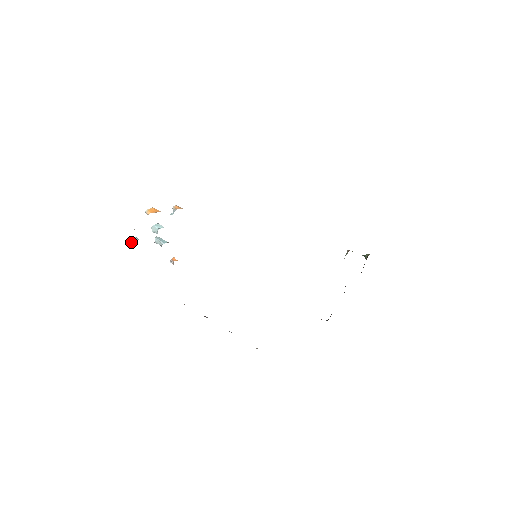
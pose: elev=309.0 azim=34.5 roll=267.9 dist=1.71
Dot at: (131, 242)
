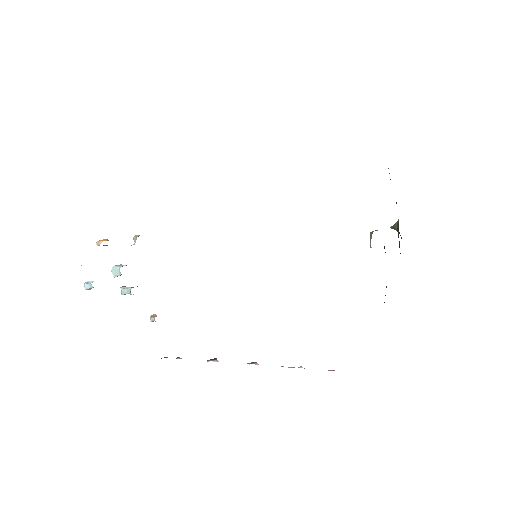
Dot at: (84, 287)
